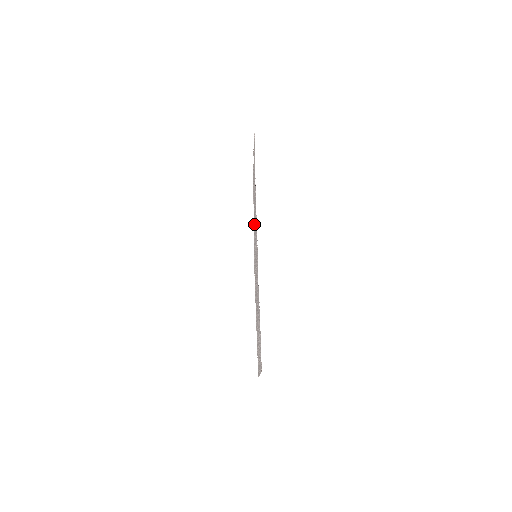
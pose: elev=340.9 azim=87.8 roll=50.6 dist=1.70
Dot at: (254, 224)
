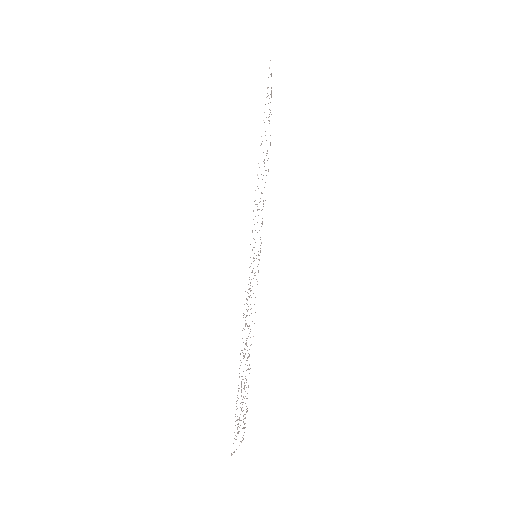
Dot at: occluded
